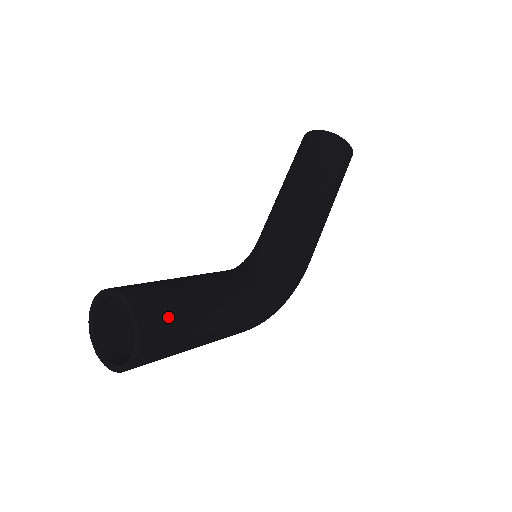
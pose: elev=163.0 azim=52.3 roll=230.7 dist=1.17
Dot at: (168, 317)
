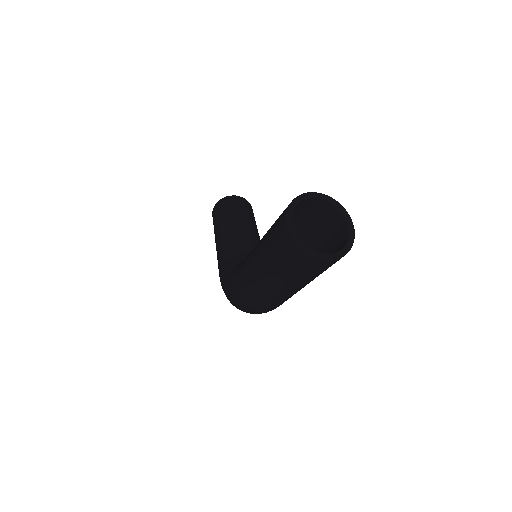
Dot at: occluded
